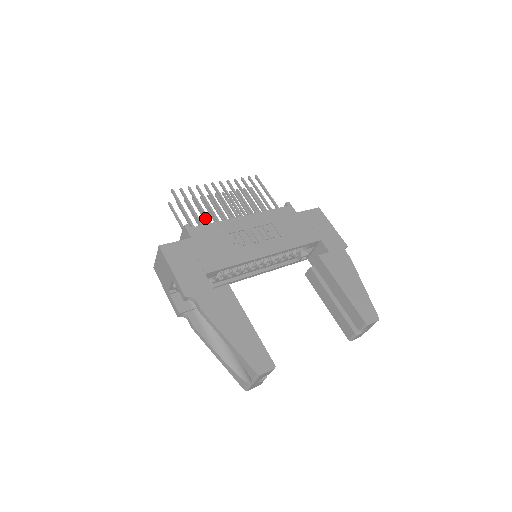
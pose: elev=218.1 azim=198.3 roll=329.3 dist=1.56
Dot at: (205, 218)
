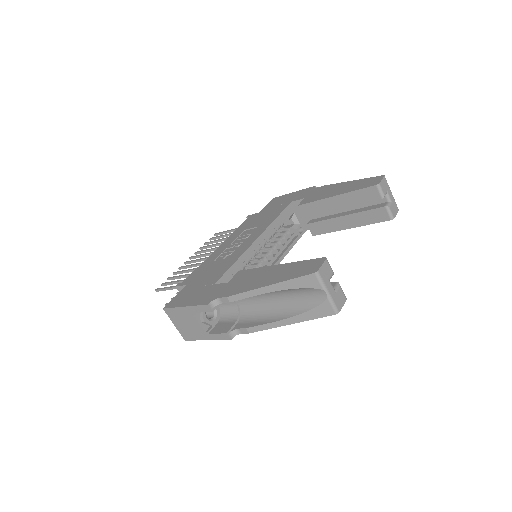
Dot at: occluded
